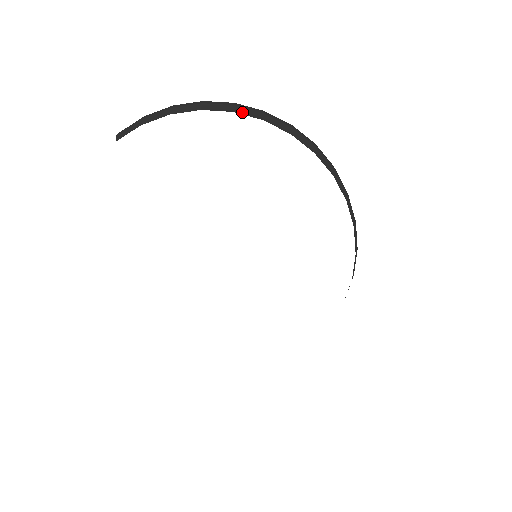
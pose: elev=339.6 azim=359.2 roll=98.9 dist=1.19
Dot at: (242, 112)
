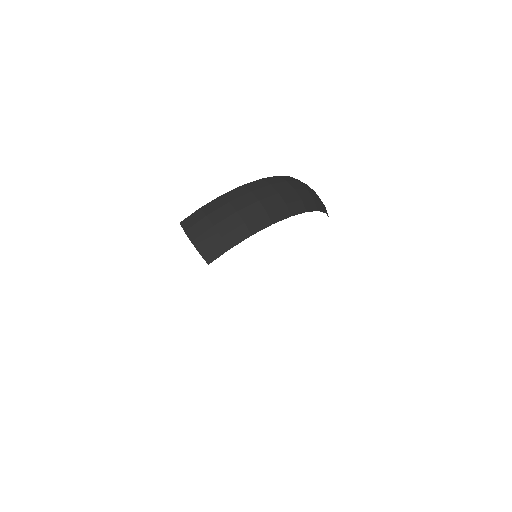
Dot at: (295, 211)
